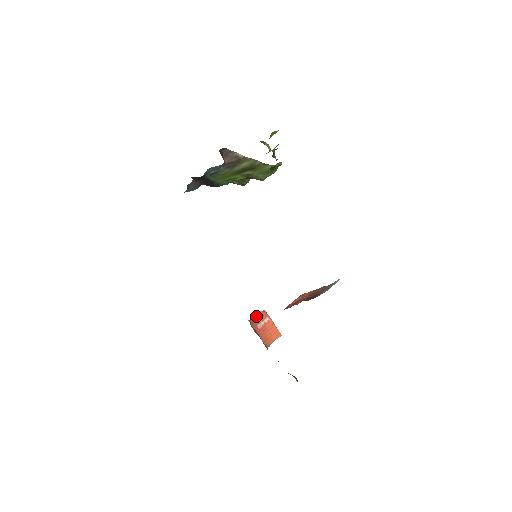
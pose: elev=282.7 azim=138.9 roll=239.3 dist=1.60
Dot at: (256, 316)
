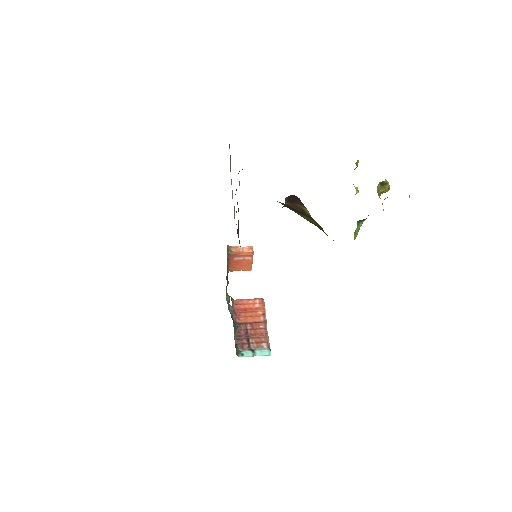
Dot at: (243, 249)
